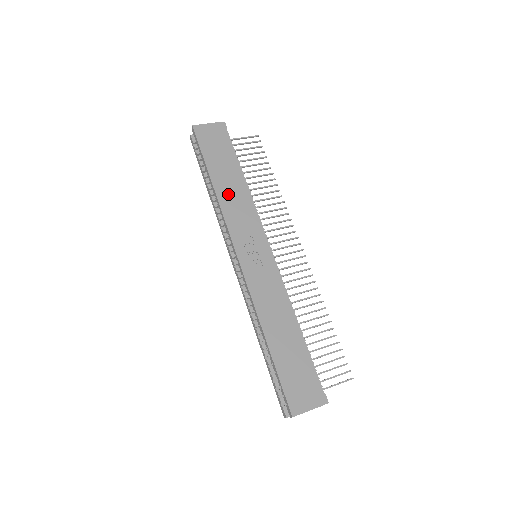
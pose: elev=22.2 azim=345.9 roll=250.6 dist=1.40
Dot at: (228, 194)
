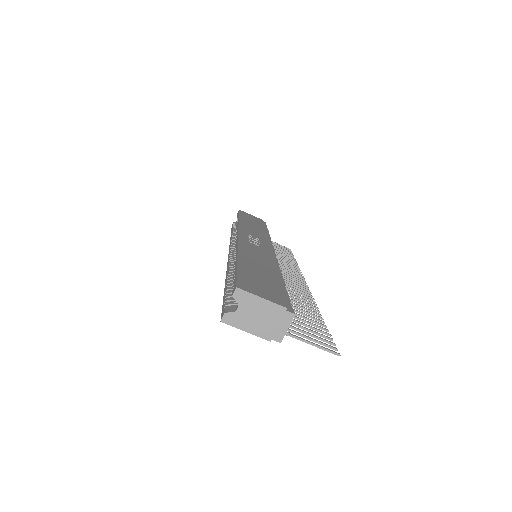
Dot at: (249, 226)
